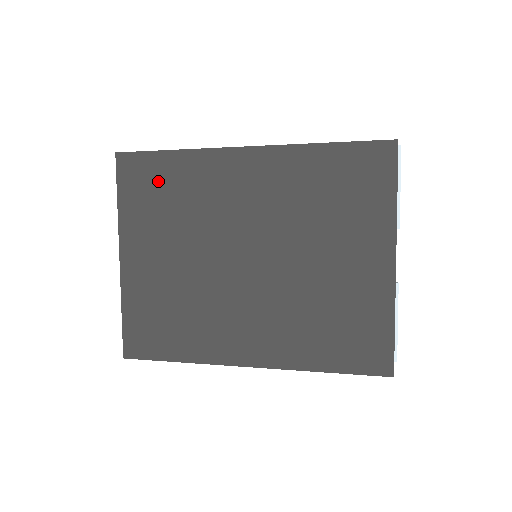
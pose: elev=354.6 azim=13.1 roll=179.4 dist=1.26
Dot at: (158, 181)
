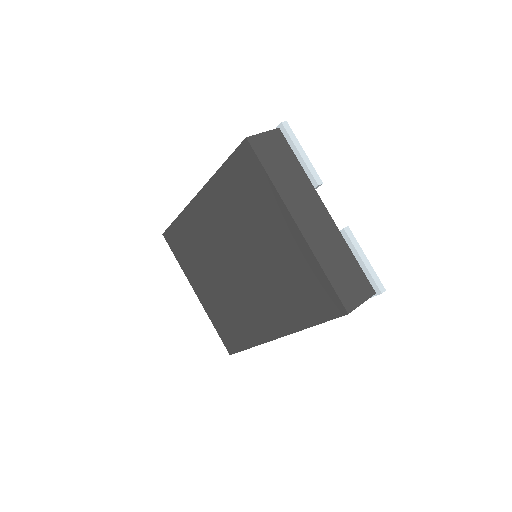
Dot at: (182, 240)
